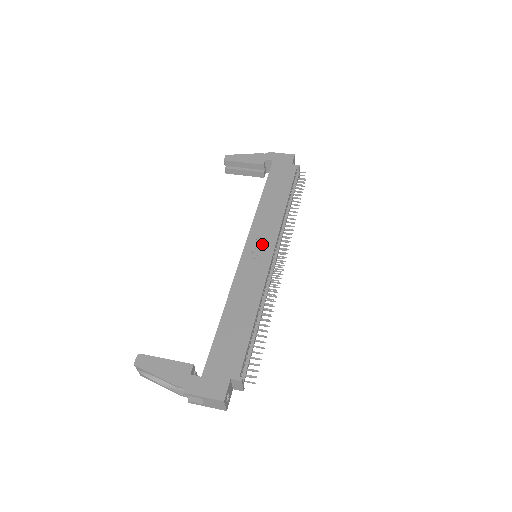
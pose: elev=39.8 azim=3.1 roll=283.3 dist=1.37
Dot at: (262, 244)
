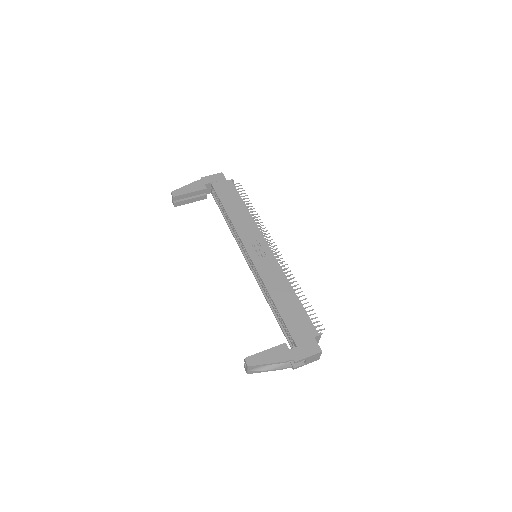
Dot at: (257, 245)
